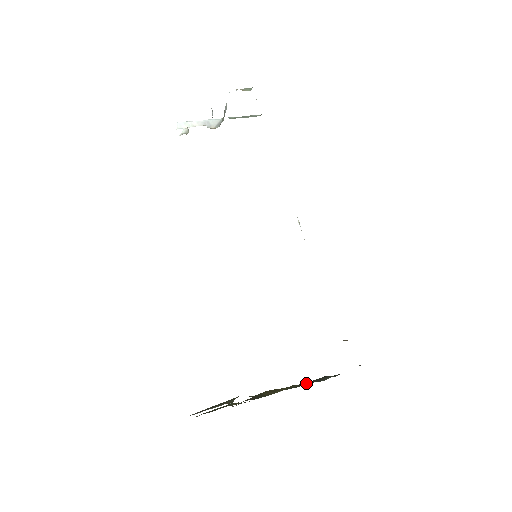
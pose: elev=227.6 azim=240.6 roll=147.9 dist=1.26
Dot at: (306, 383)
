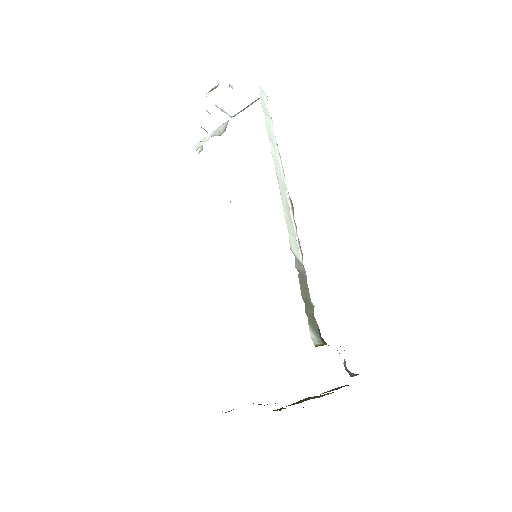
Dot at: occluded
